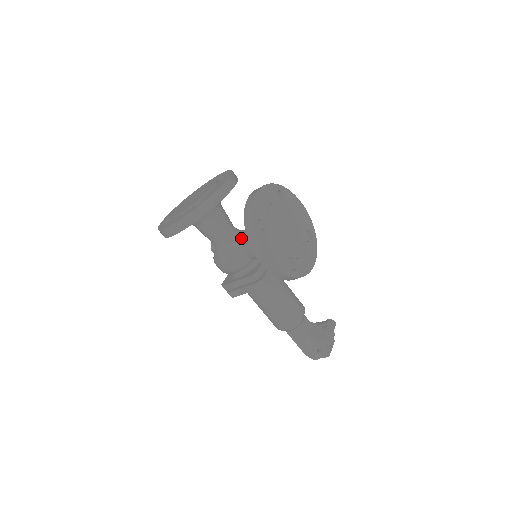
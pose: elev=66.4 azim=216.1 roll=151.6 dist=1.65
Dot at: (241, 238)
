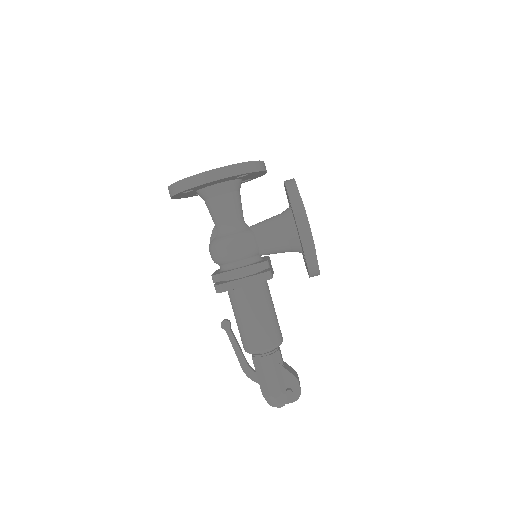
Dot at: (255, 226)
